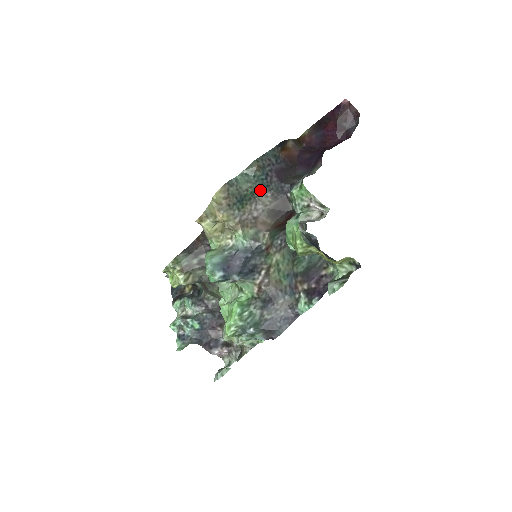
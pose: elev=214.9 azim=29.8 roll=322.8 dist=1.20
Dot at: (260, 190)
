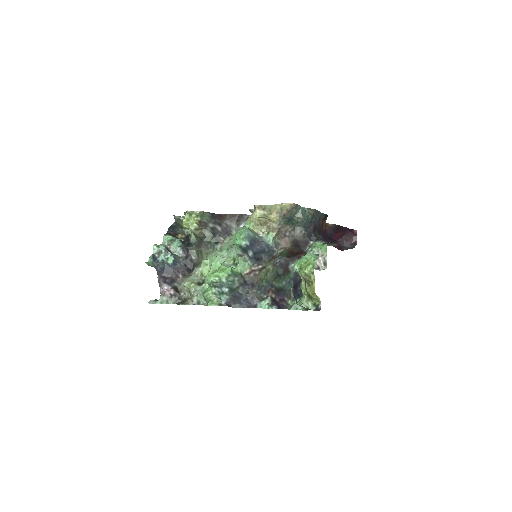
Dot at: (302, 225)
